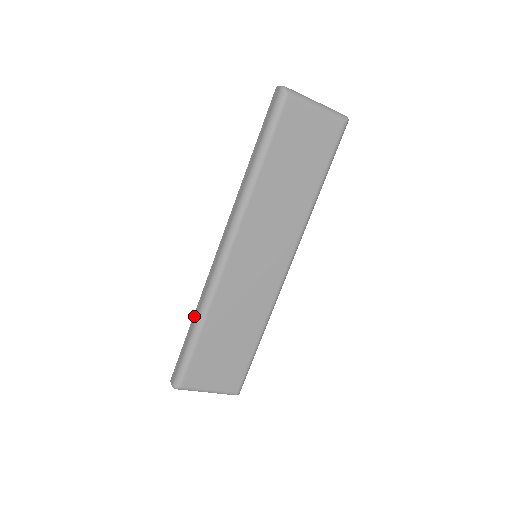
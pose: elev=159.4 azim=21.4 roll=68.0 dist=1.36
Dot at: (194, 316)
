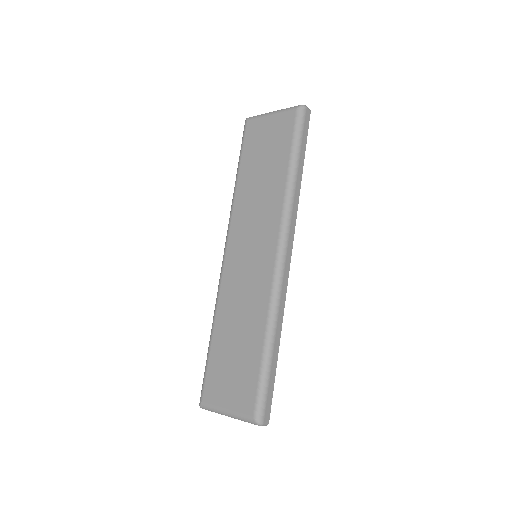
Dot at: occluded
